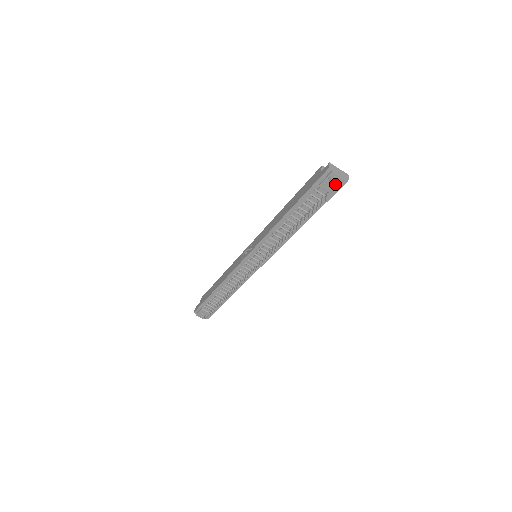
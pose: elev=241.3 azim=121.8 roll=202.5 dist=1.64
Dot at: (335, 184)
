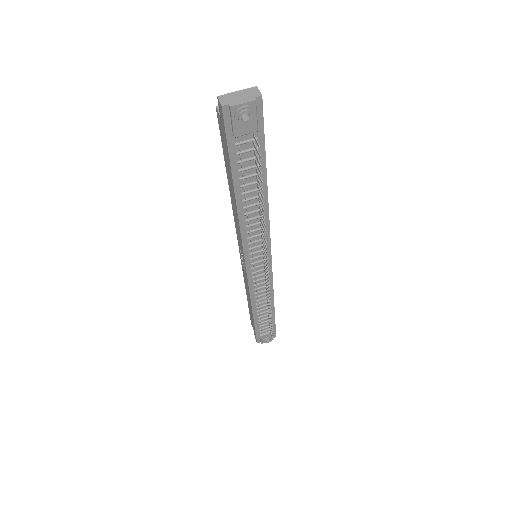
Dot at: (250, 116)
